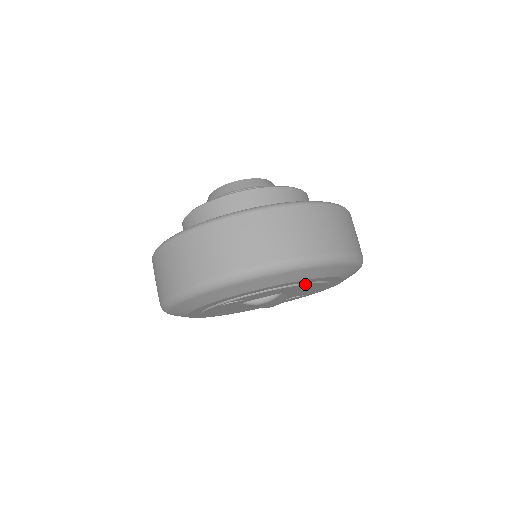
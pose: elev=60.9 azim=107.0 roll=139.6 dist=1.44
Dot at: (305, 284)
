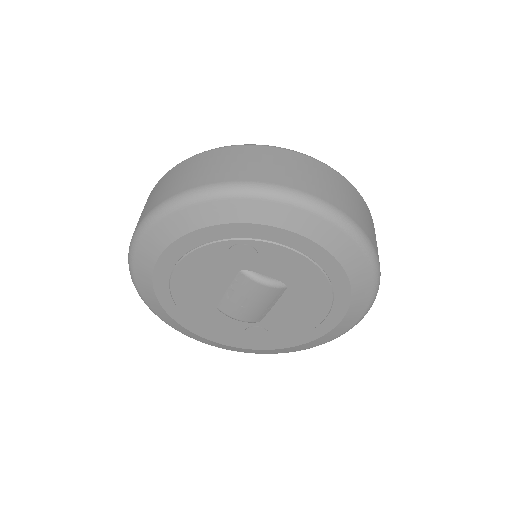
Dot at: (328, 282)
